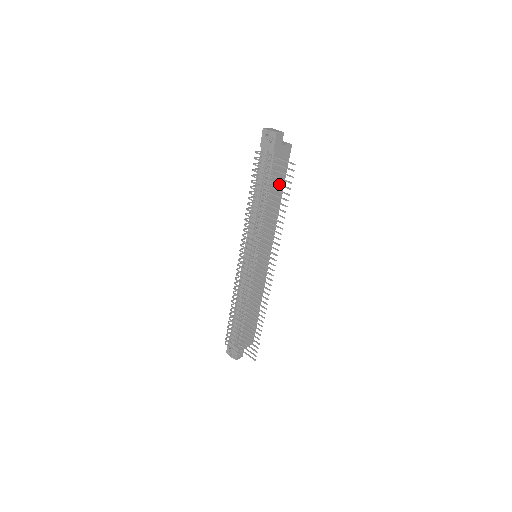
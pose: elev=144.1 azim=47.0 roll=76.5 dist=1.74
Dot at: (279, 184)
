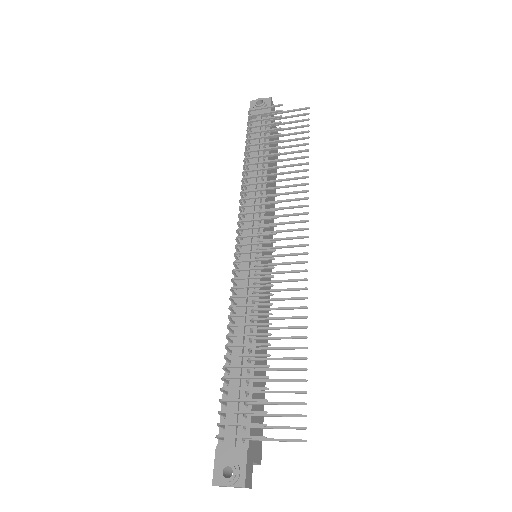
Dot at: (290, 133)
